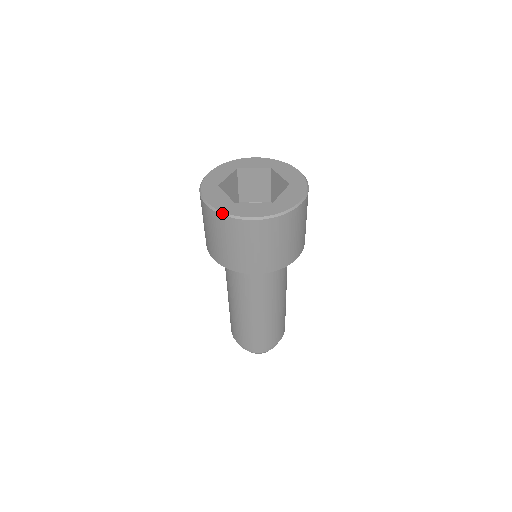
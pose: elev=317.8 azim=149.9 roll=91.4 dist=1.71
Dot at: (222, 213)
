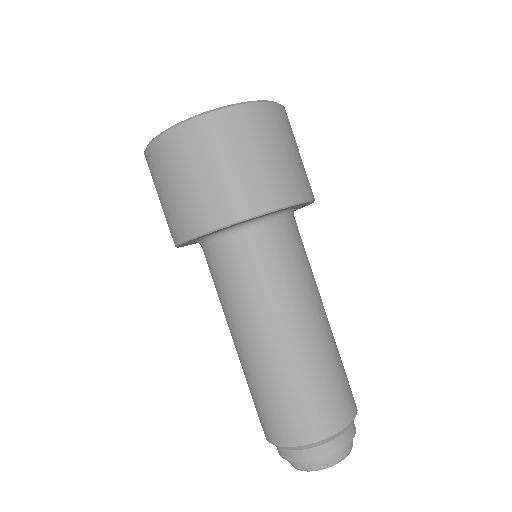
Dot at: (148, 145)
